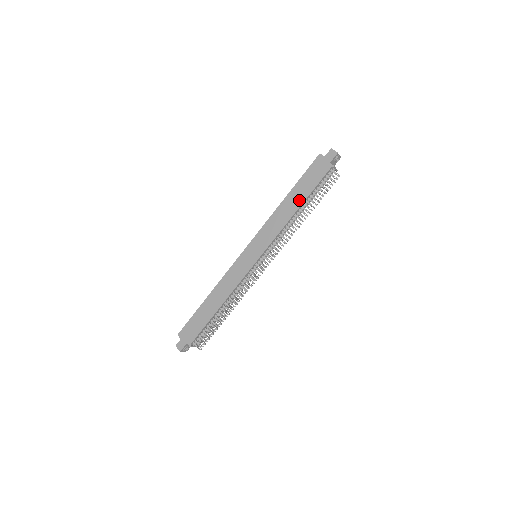
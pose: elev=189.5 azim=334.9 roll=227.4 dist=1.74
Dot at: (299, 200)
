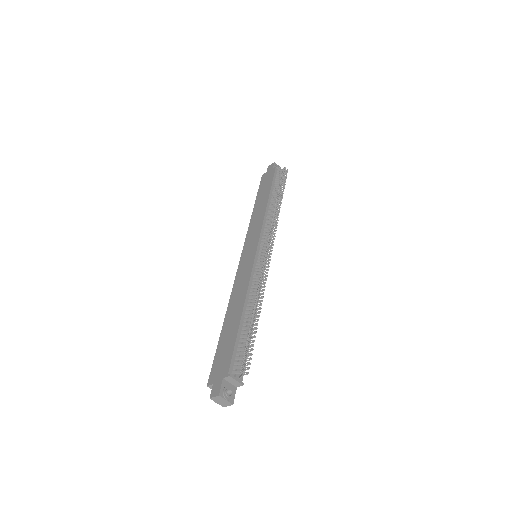
Dot at: (265, 197)
